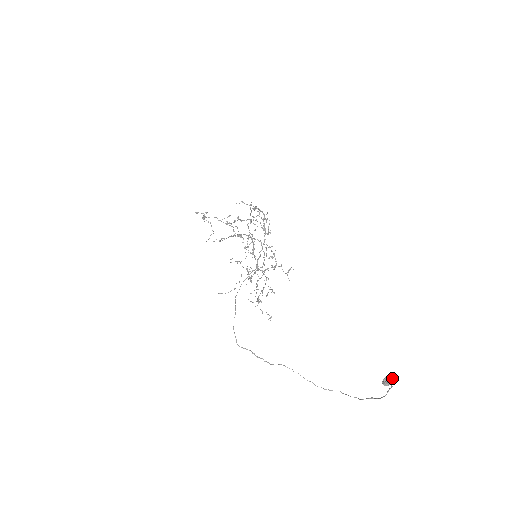
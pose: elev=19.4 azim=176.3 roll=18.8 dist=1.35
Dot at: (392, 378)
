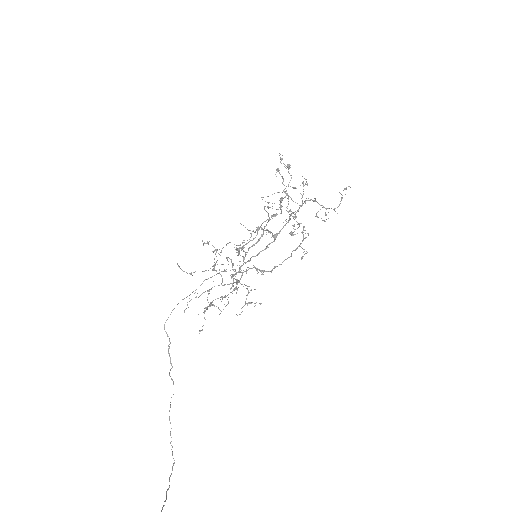
Dot at: out of frame
